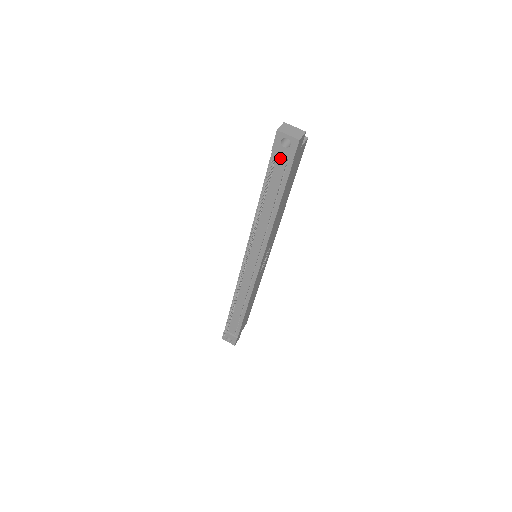
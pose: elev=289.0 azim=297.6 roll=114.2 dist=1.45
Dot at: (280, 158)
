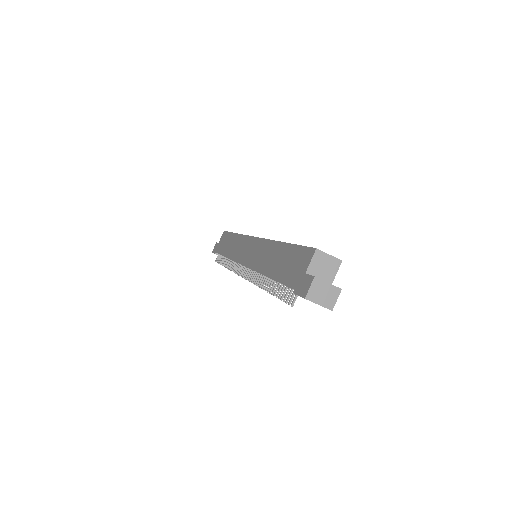
Dot at: occluded
